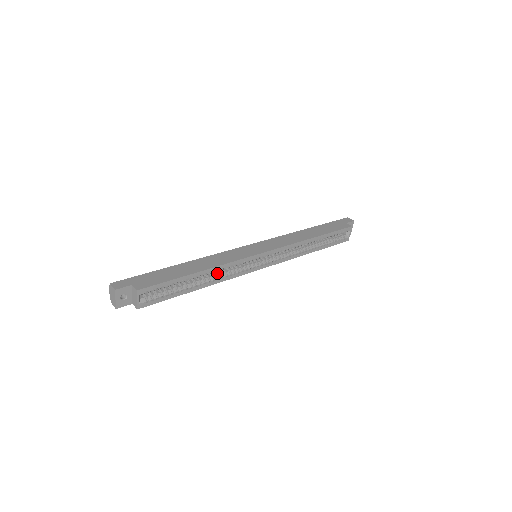
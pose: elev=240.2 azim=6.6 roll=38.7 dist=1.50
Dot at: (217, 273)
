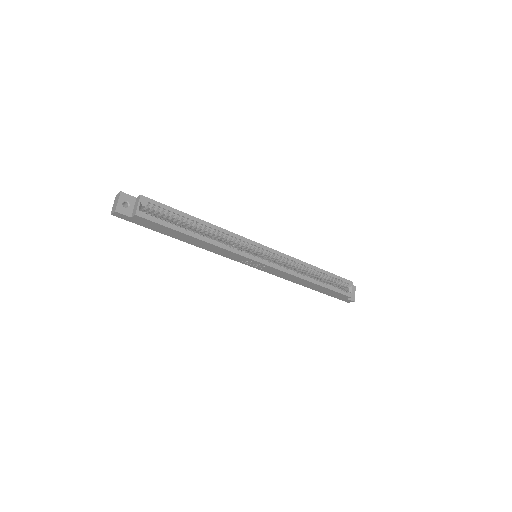
Dot at: (216, 240)
